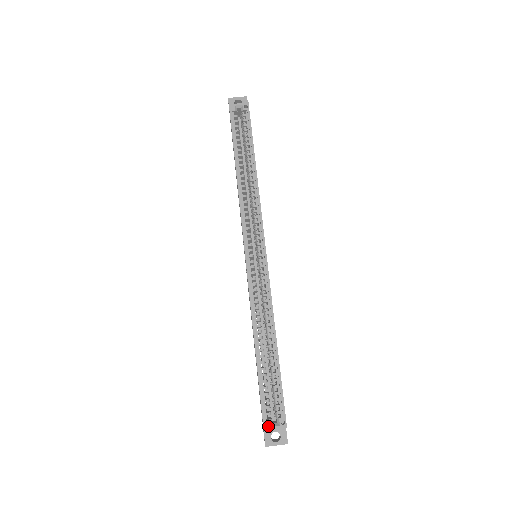
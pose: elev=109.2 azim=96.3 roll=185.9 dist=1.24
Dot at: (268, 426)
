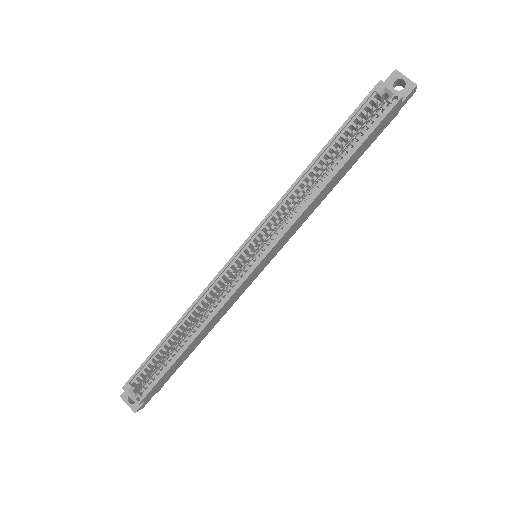
Dot at: (127, 389)
